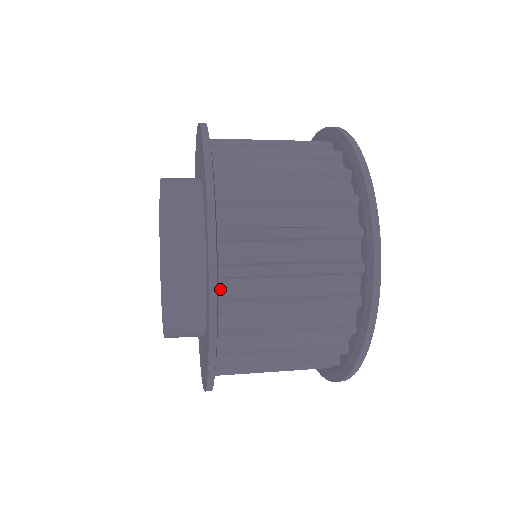
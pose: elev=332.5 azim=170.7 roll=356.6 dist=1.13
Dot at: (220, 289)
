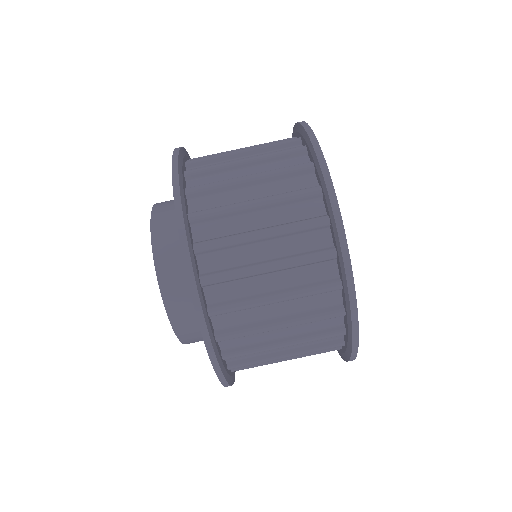
Dot at: (188, 186)
